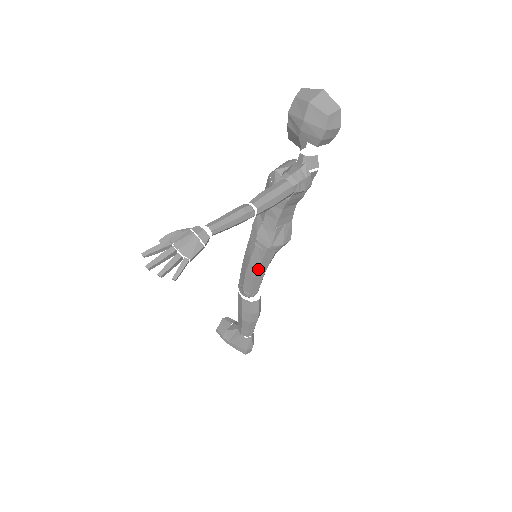
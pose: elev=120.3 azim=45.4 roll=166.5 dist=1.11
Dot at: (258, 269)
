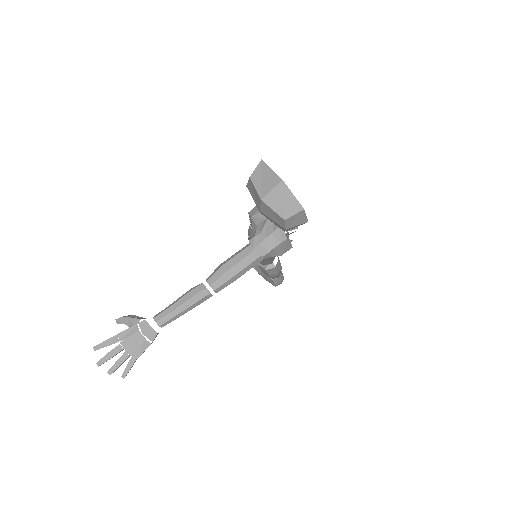
Dot at: (262, 261)
